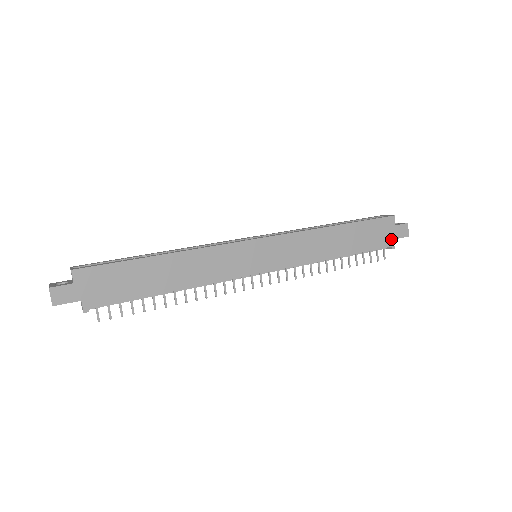
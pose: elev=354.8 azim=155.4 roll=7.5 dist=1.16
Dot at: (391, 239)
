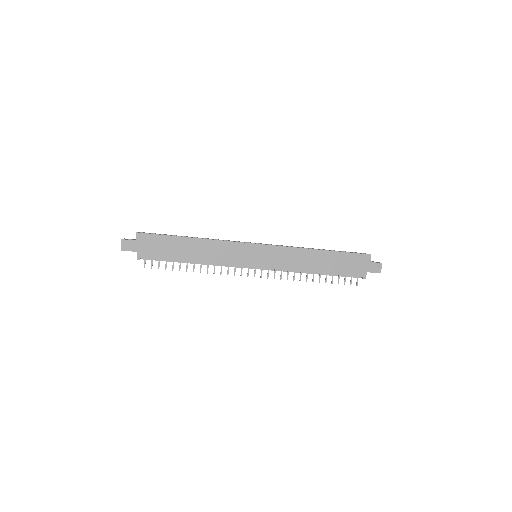
Dot at: (364, 271)
